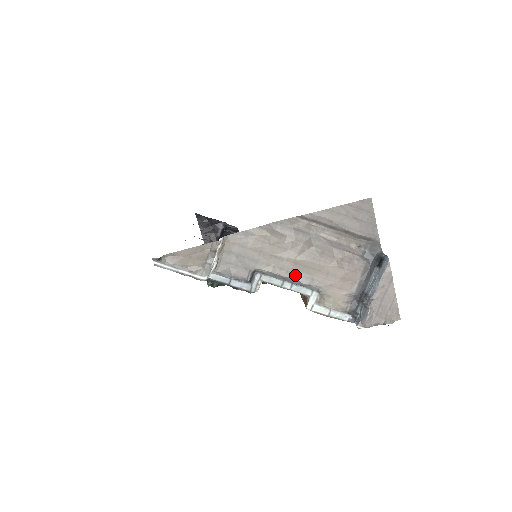
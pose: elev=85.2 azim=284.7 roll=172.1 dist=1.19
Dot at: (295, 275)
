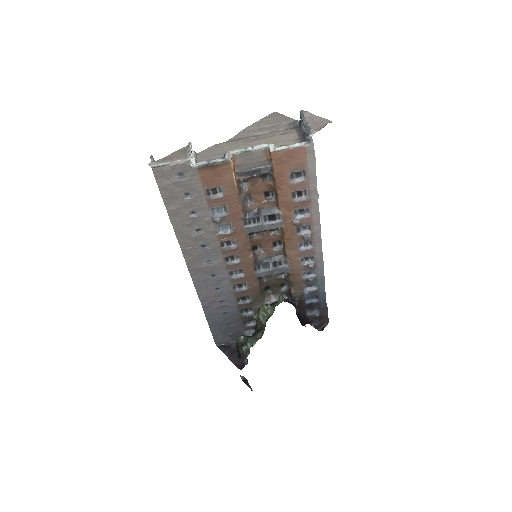
Dot at: occluded
